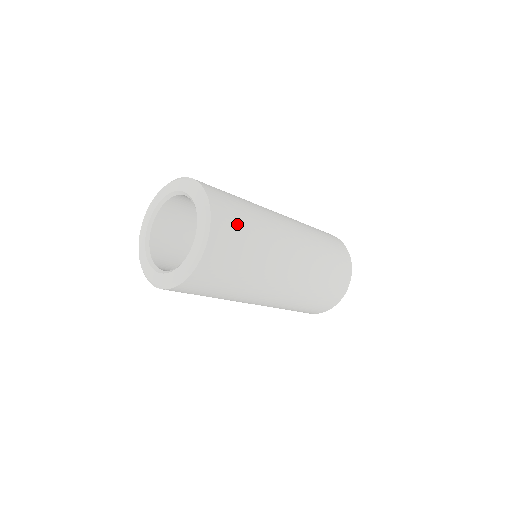
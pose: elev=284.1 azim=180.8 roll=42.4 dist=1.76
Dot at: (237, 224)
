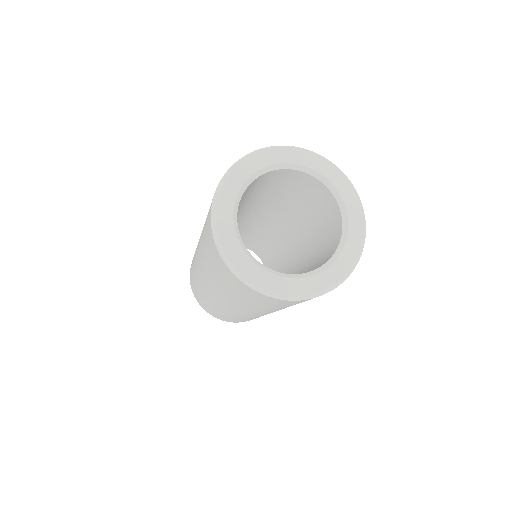
Dot at: occluded
